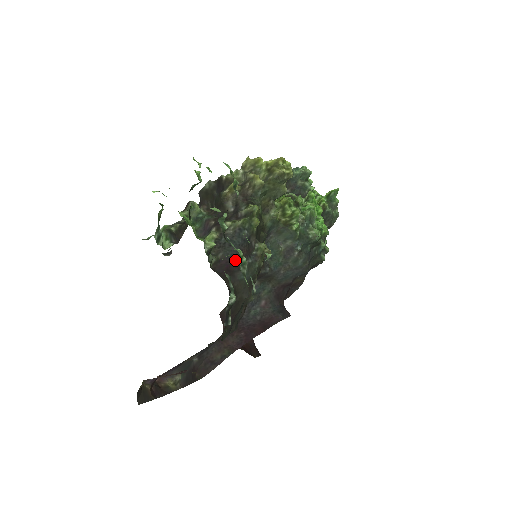
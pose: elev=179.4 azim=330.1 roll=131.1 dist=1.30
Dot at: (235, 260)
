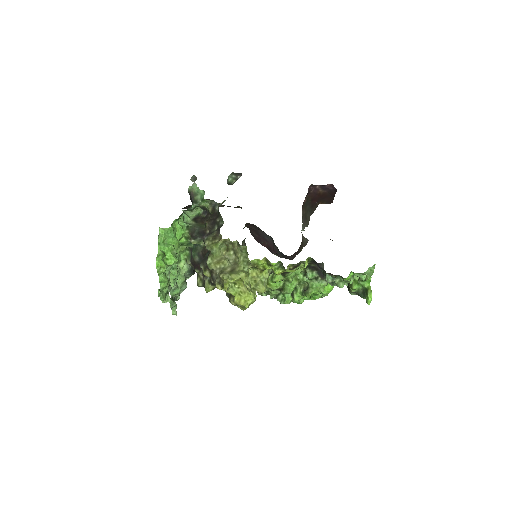
Dot at: occluded
